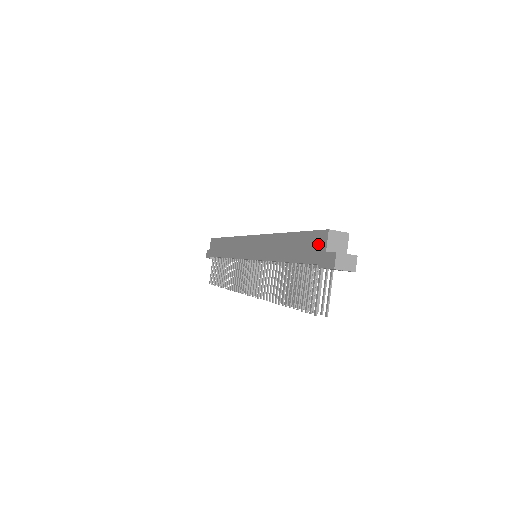
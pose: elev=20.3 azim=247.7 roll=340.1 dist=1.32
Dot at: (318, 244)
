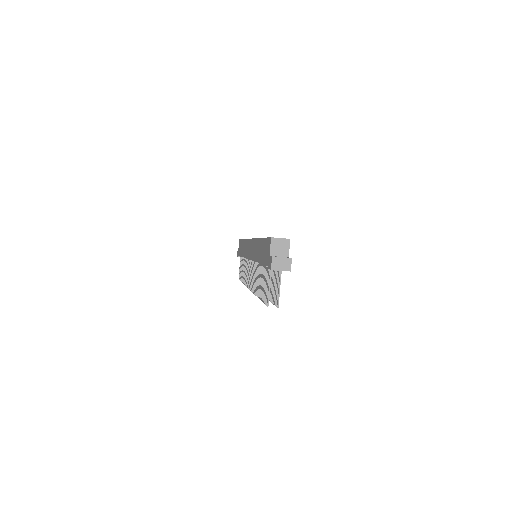
Dot at: (268, 249)
